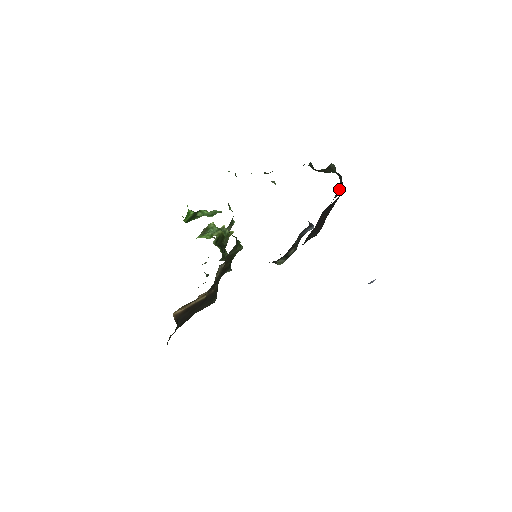
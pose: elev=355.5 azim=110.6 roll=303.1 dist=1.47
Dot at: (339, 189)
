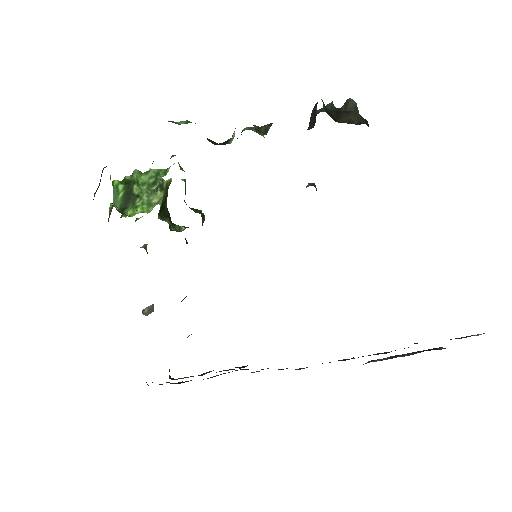
Dot at: occluded
